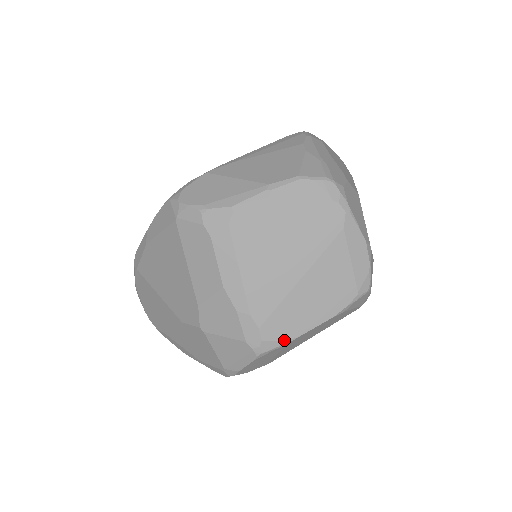
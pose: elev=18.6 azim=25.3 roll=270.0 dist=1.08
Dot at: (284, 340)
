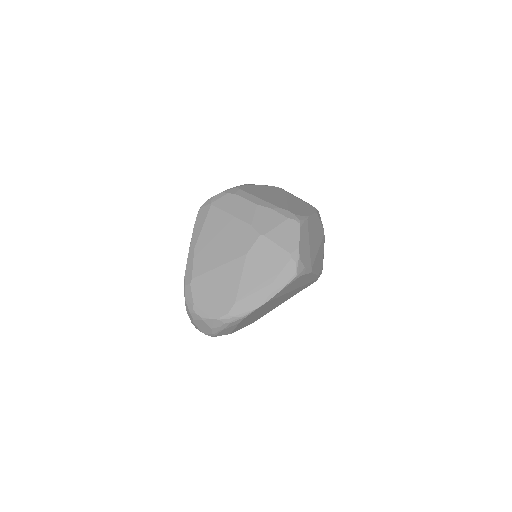
Dot at: (304, 216)
